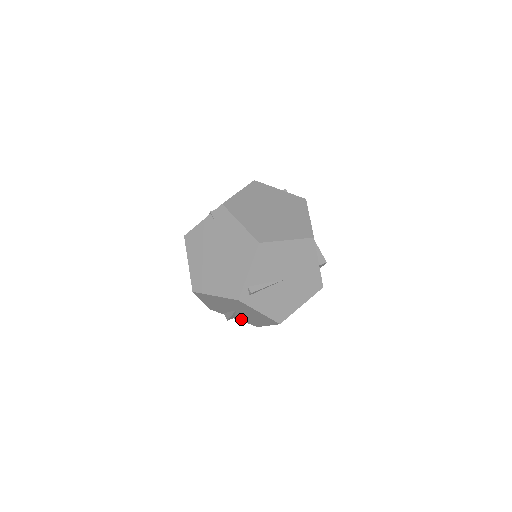
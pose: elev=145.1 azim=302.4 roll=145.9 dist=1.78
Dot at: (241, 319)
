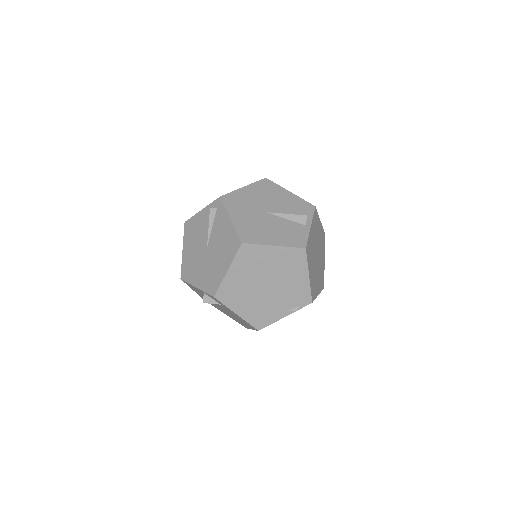
Dot at: occluded
